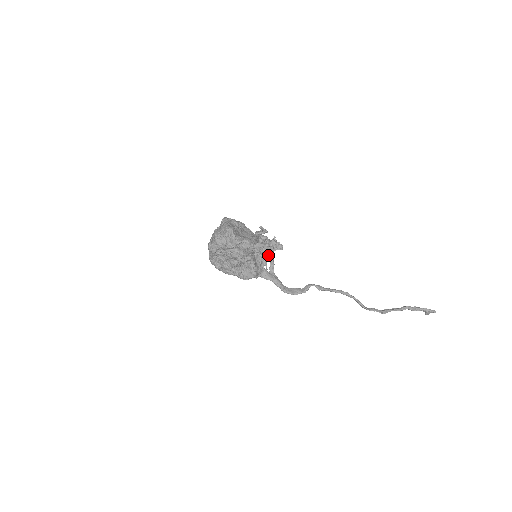
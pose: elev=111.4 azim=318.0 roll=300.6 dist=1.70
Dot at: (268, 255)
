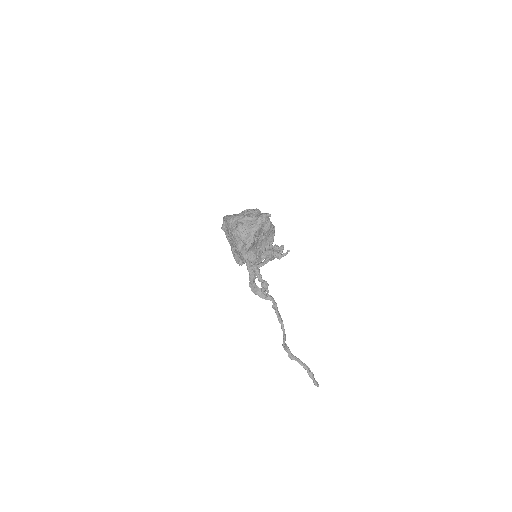
Dot at: (267, 259)
